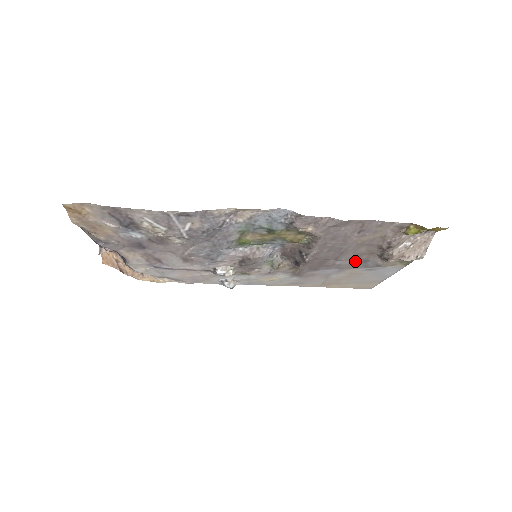
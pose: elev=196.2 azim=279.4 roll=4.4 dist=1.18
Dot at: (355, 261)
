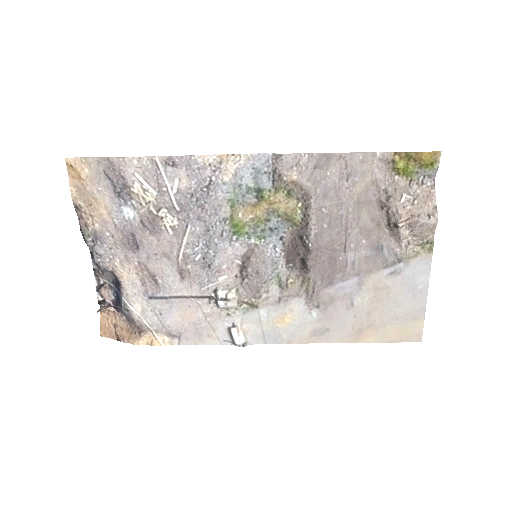
Dot at: (368, 251)
